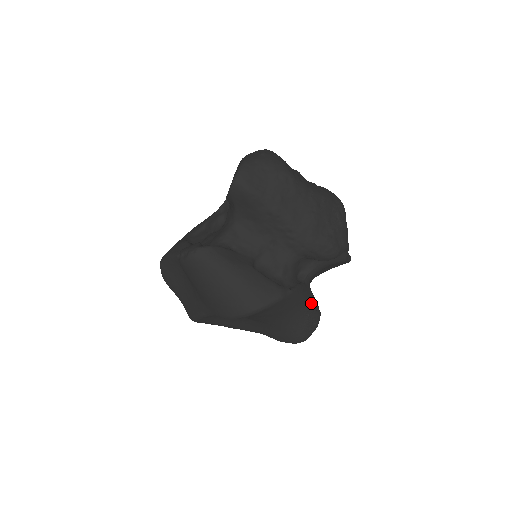
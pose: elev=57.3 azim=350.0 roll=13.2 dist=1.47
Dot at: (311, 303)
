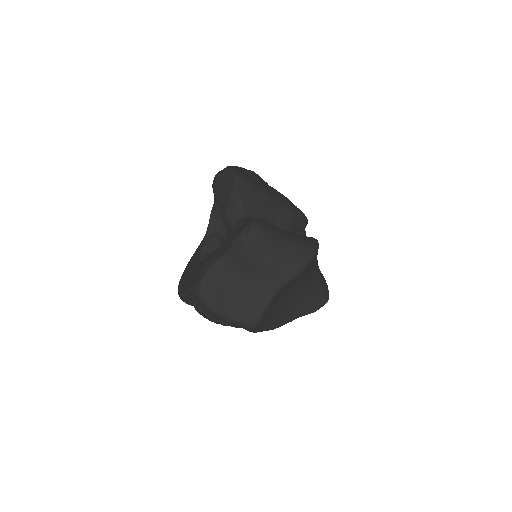
Dot at: occluded
